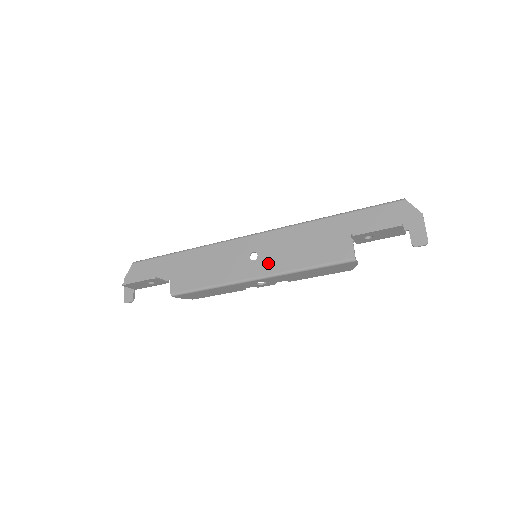
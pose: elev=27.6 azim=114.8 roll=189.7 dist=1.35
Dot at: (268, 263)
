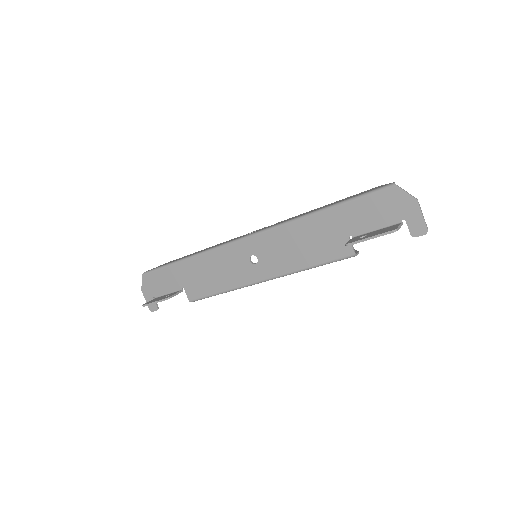
Dot at: (270, 266)
